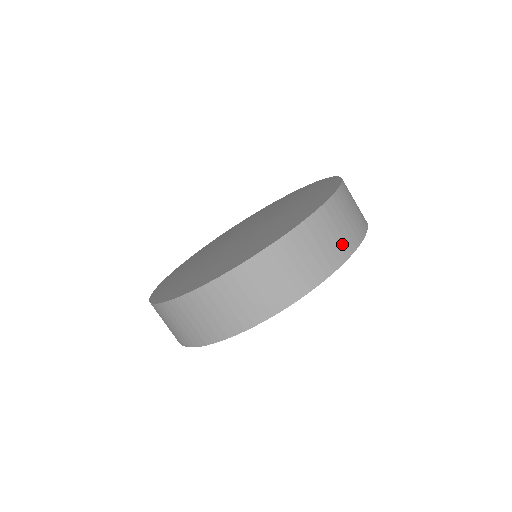
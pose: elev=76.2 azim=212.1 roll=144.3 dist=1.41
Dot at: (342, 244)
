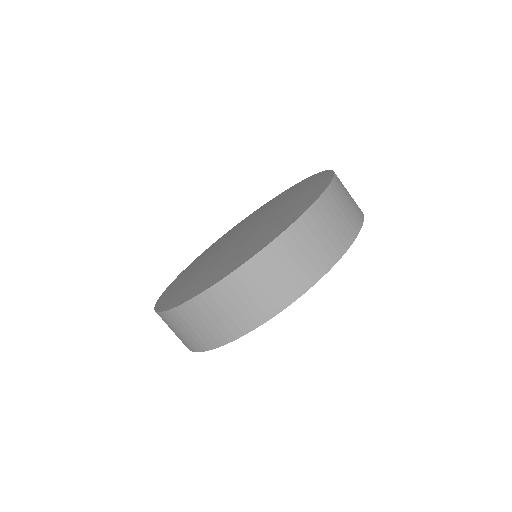
Dot at: (355, 212)
